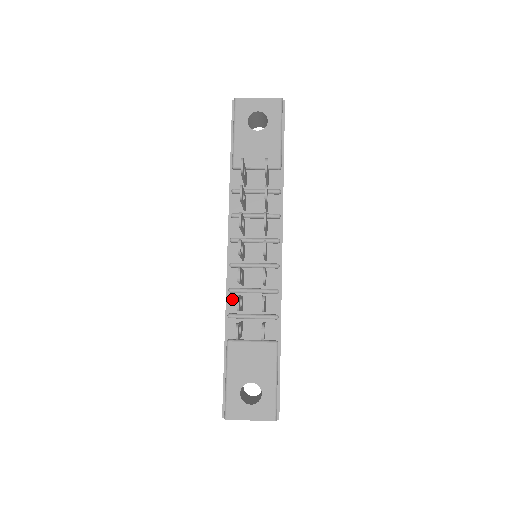
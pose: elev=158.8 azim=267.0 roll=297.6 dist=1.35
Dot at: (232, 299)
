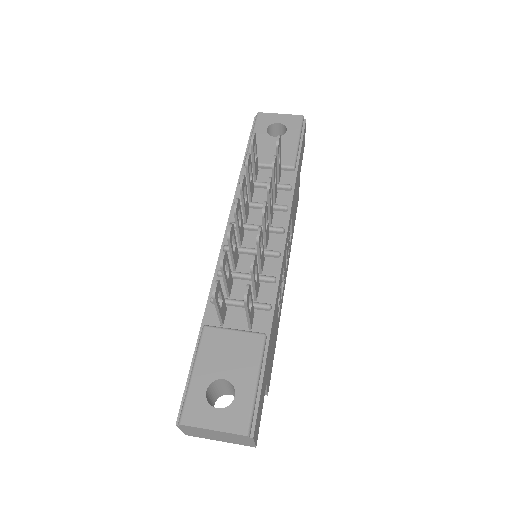
Dot at: occluded
